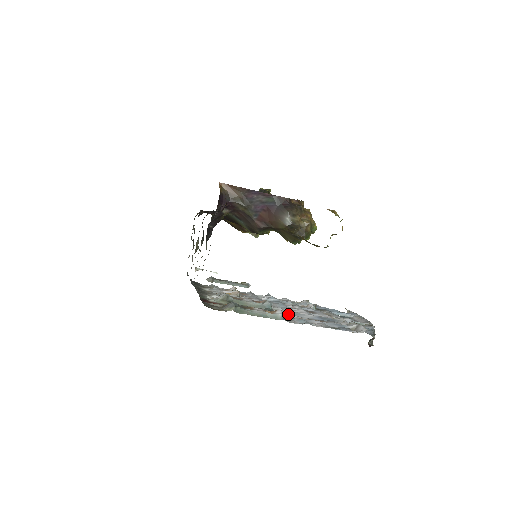
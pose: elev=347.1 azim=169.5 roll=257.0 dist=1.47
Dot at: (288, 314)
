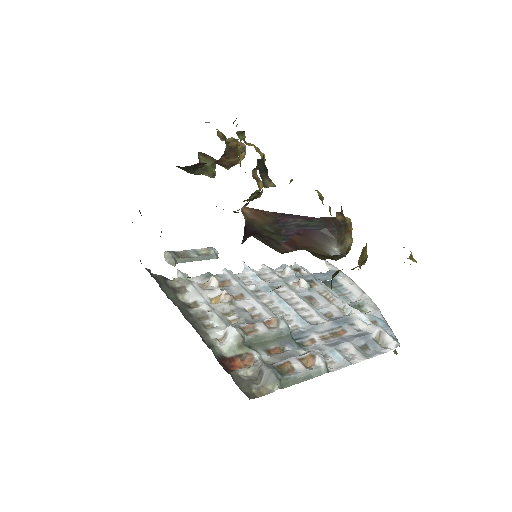
Dot at: (308, 333)
